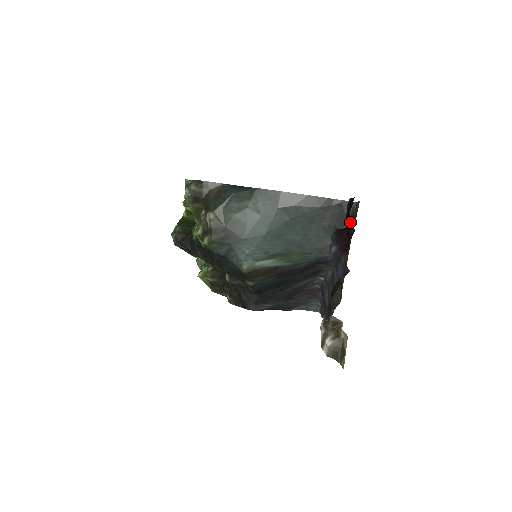
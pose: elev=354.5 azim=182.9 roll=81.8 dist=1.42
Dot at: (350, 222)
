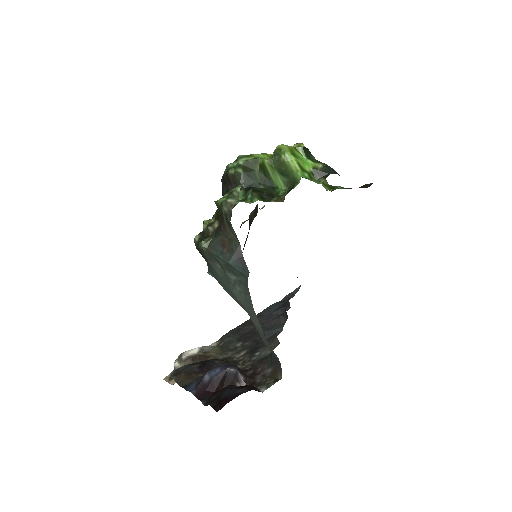
Dot at: (209, 403)
